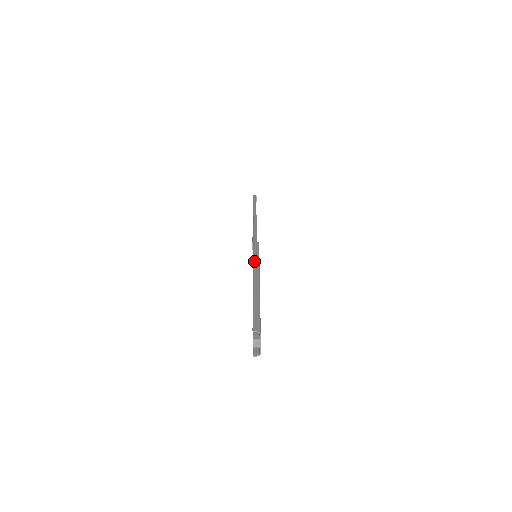
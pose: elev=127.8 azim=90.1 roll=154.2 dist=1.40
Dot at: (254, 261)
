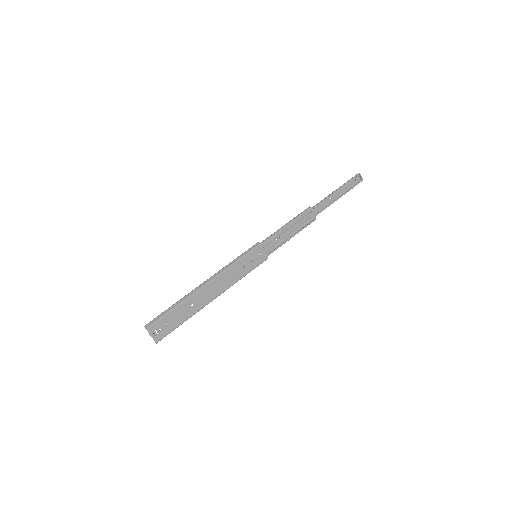
Dot at: (226, 265)
